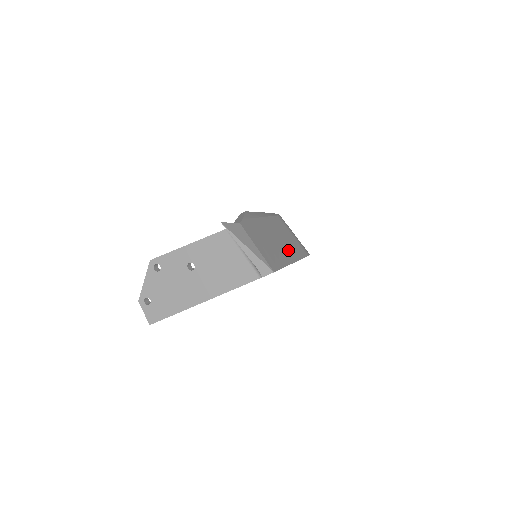
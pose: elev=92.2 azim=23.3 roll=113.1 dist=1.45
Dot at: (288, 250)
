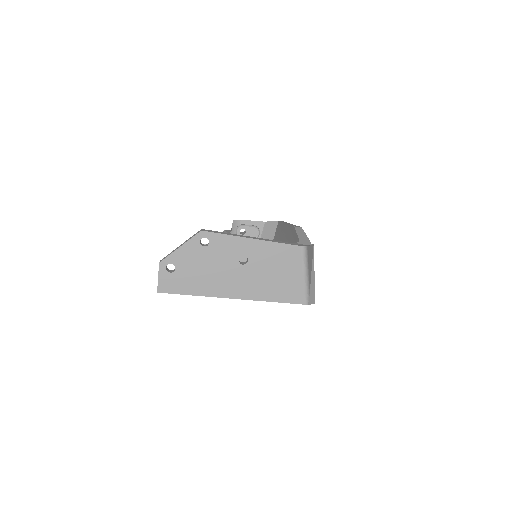
Dot at: occluded
